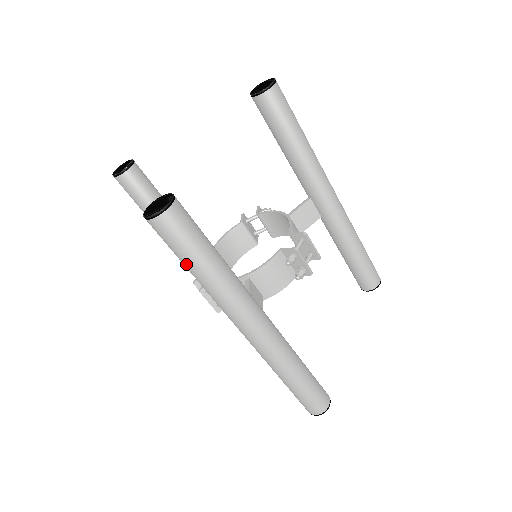
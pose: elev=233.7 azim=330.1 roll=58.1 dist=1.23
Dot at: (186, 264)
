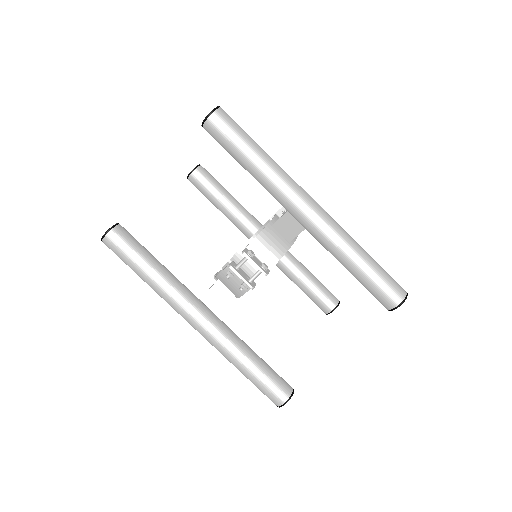
Dot at: (247, 145)
